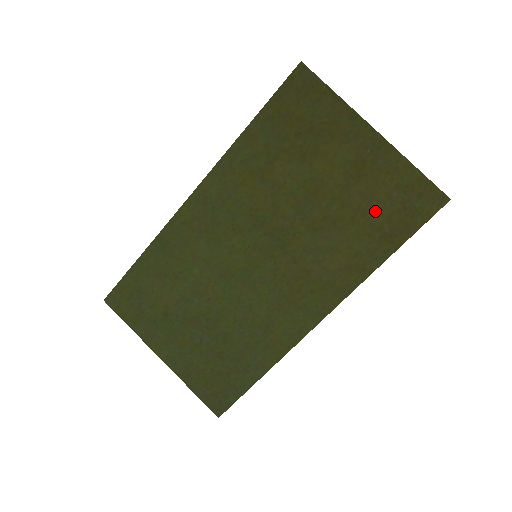
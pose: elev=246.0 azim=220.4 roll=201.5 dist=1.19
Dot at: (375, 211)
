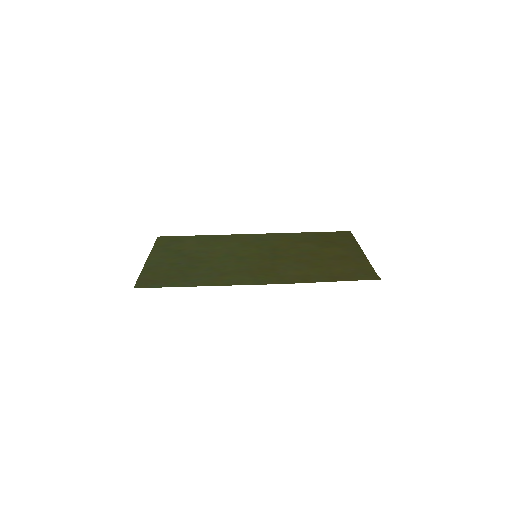
Dot at: (336, 269)
